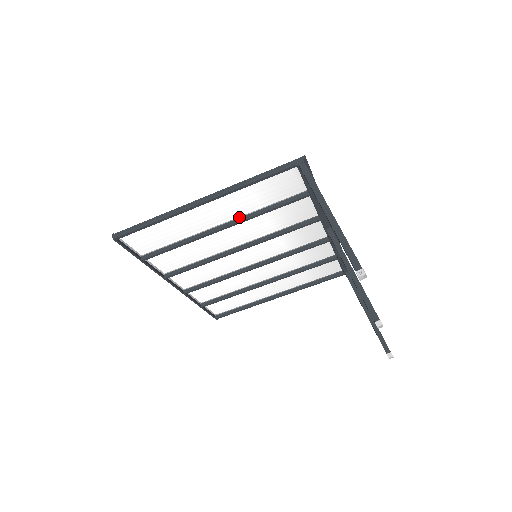
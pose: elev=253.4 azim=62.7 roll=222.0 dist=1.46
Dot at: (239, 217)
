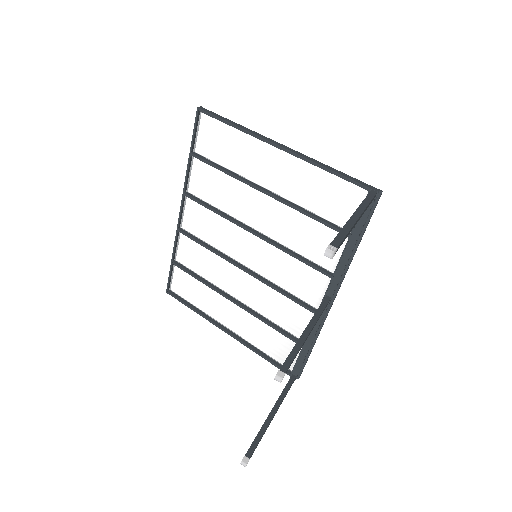
Dot at: (285, 198)
